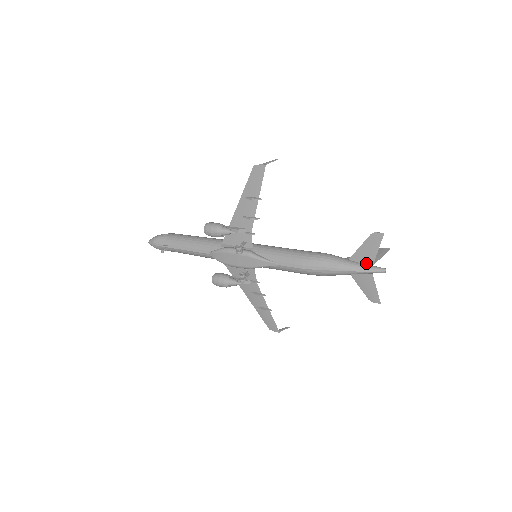
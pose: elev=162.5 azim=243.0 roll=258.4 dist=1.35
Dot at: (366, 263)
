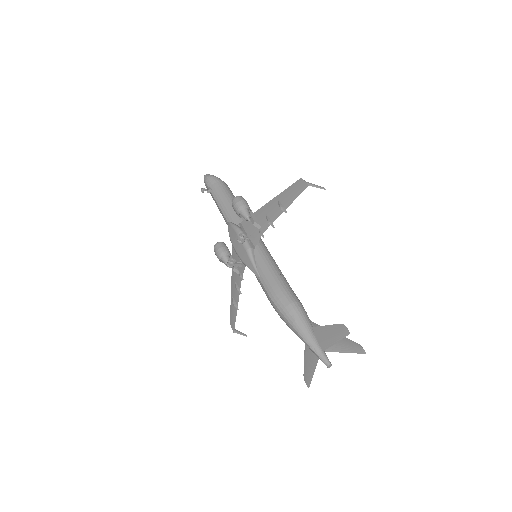
Dot at: (321, 344)
